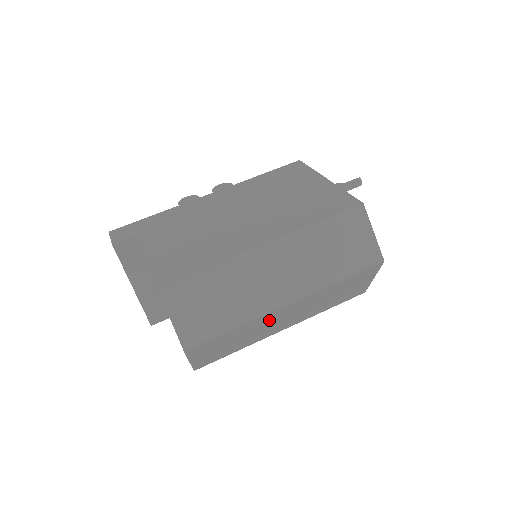
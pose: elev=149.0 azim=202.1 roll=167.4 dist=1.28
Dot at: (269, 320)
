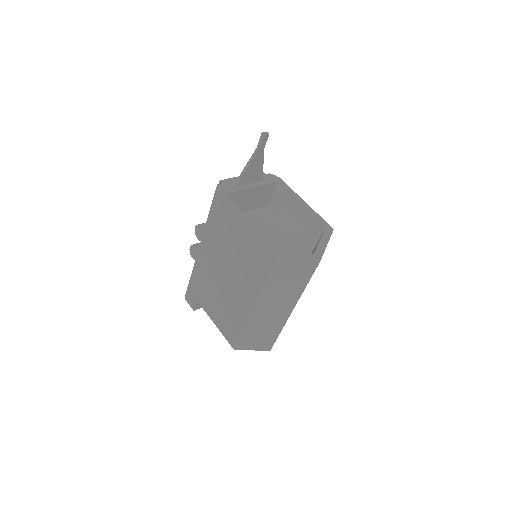
Dot at: occluded
